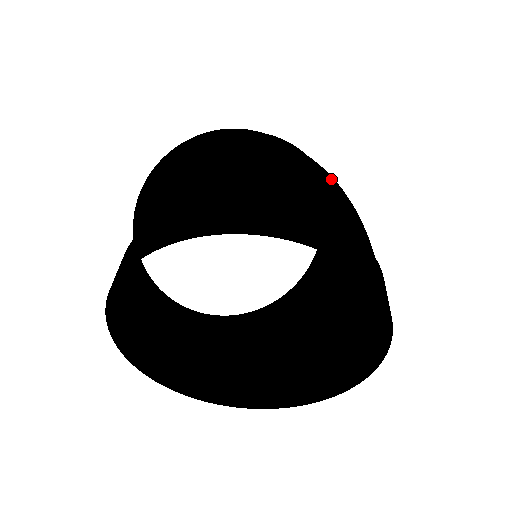
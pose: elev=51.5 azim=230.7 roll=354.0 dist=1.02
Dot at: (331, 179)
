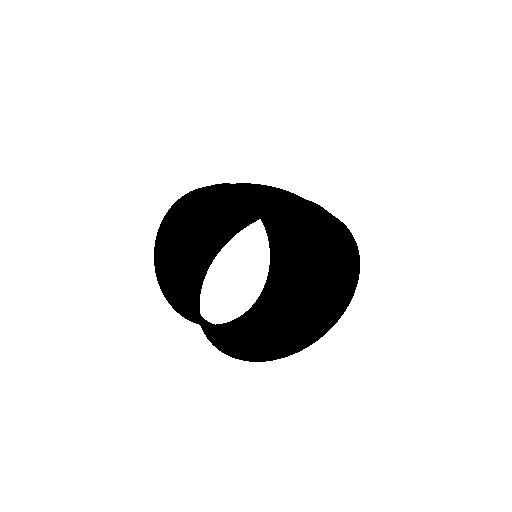
Dot at: occluded
